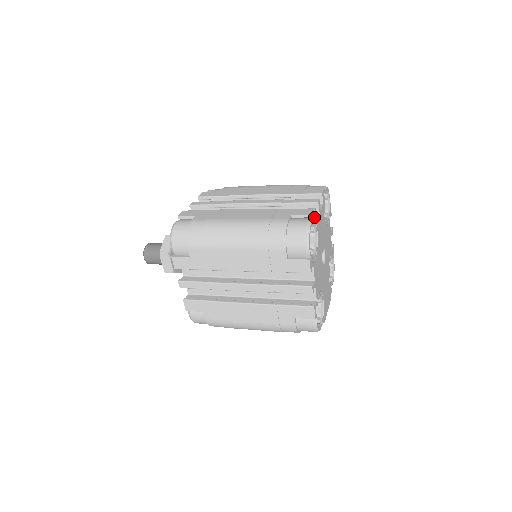
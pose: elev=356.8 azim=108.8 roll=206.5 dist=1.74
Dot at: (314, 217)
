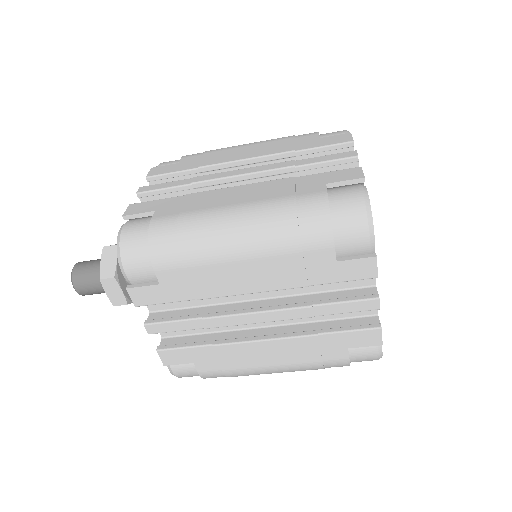
Dot at: occluded
